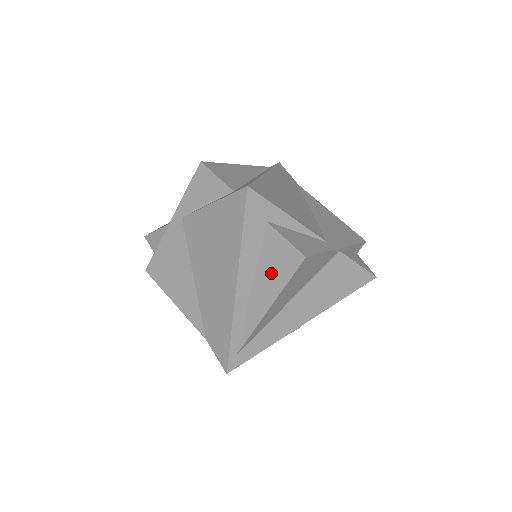
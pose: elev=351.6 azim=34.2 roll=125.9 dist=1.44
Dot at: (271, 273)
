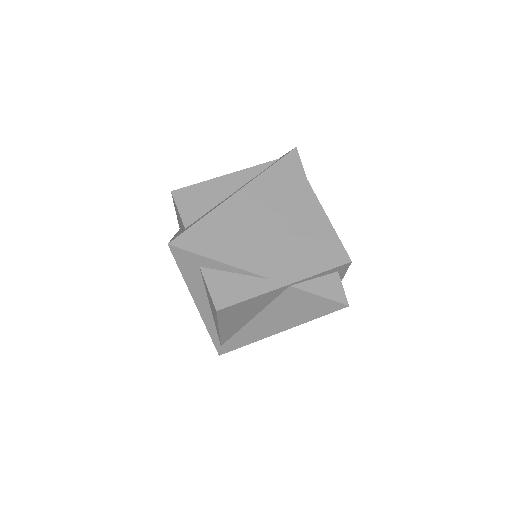
Dot at: (212, 307)
